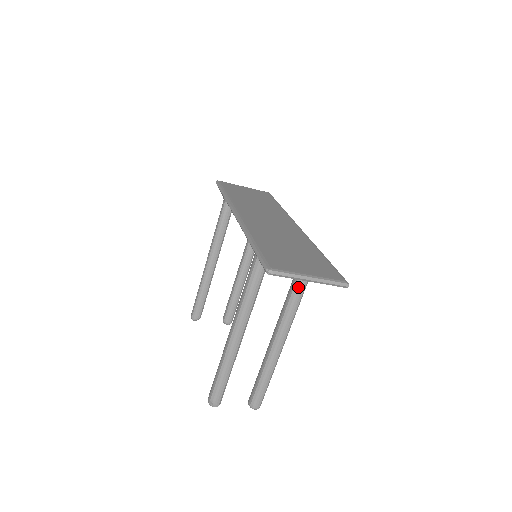
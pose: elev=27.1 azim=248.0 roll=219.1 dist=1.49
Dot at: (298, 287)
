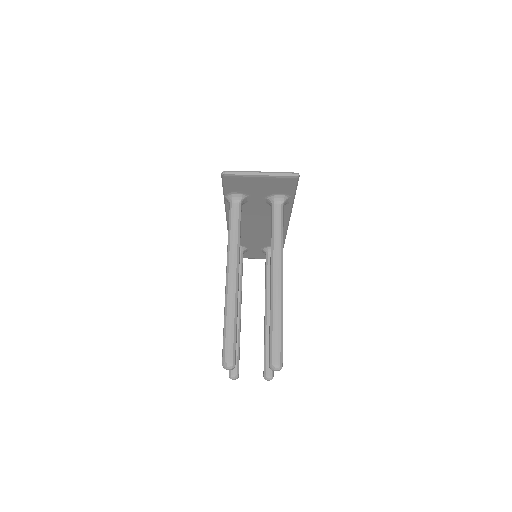
Dot at: (274, 221)
